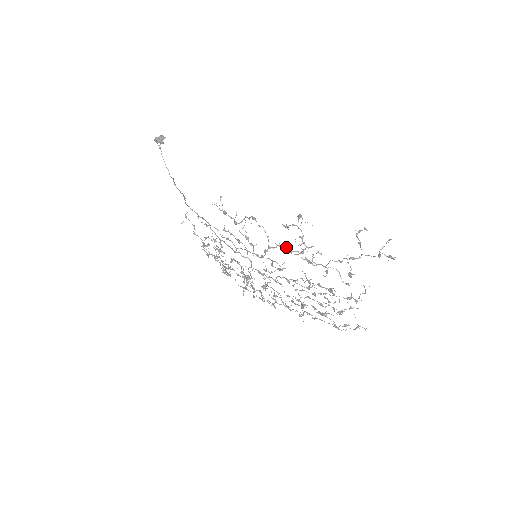
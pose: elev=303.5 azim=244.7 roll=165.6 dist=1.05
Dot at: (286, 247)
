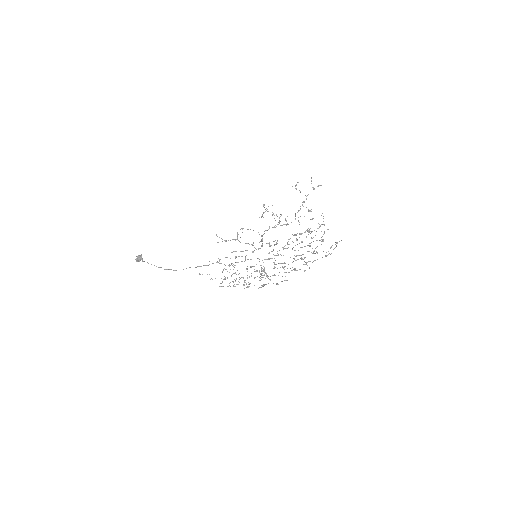
Dot at: occluded
